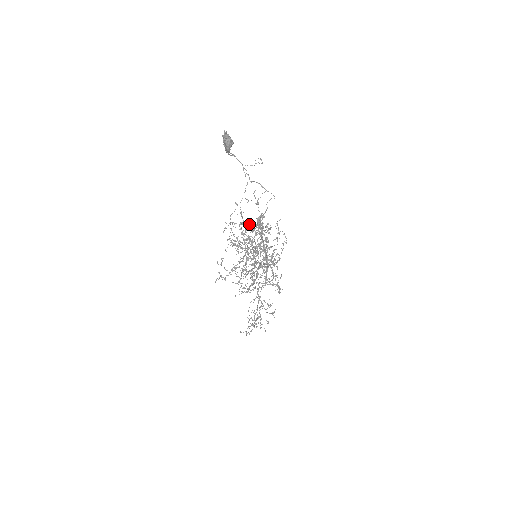
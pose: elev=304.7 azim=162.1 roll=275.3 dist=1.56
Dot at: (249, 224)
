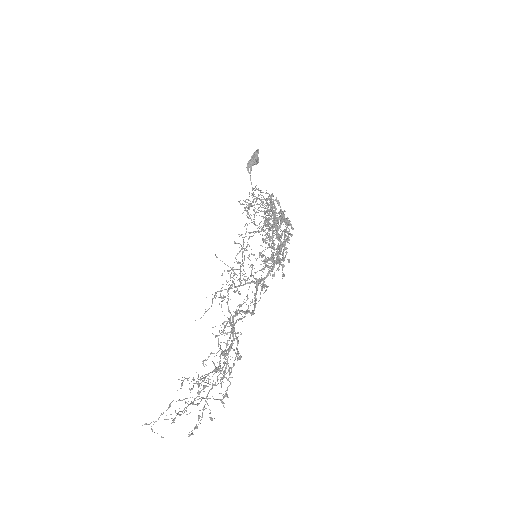
Dot at: (254, 224)
